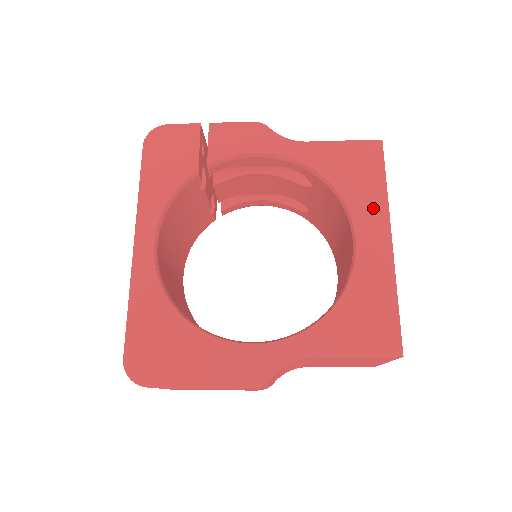
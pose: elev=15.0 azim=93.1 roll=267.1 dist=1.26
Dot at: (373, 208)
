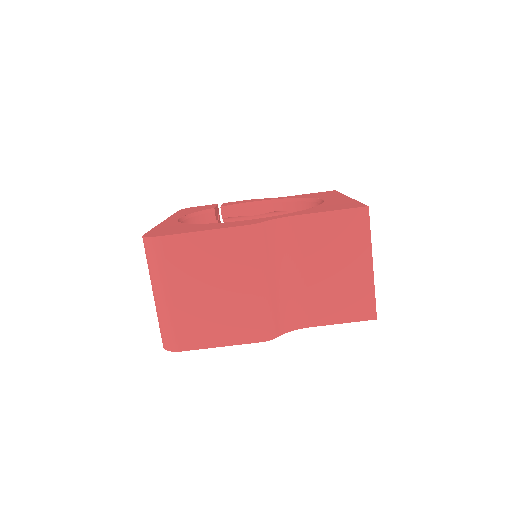
Dot at: occluded
